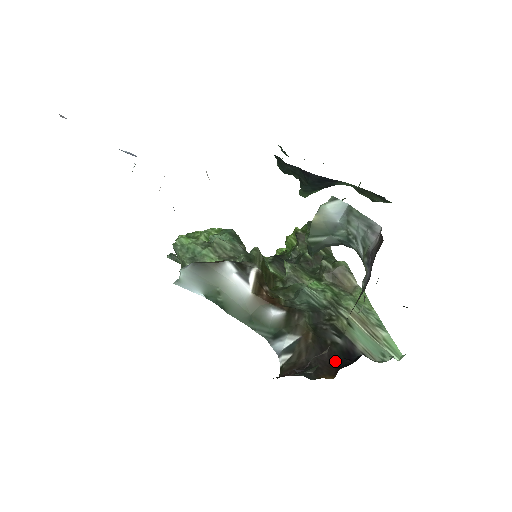
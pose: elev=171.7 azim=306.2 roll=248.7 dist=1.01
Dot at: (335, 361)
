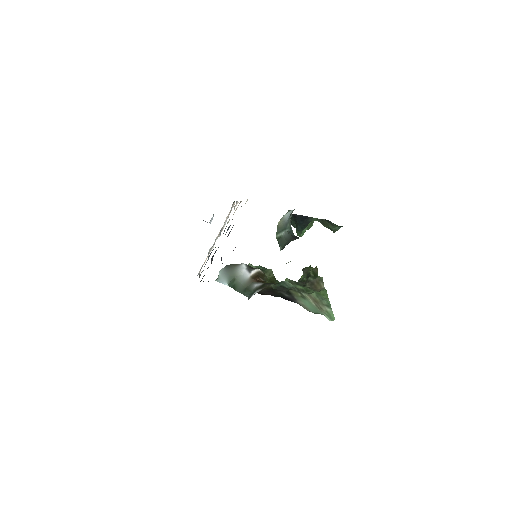
Dot at: (274, 296)
